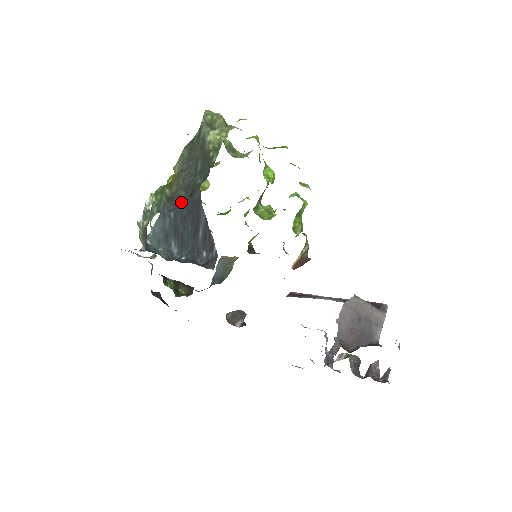
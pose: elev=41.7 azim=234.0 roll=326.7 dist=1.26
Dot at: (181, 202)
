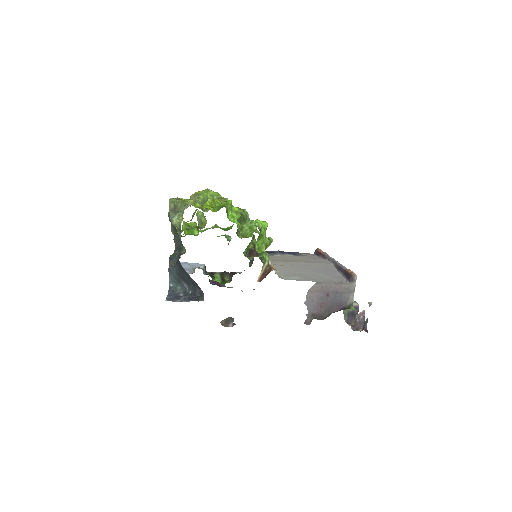
Dot at: occluded
